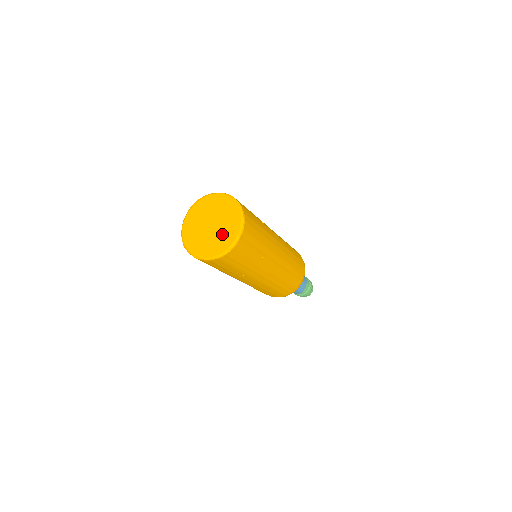
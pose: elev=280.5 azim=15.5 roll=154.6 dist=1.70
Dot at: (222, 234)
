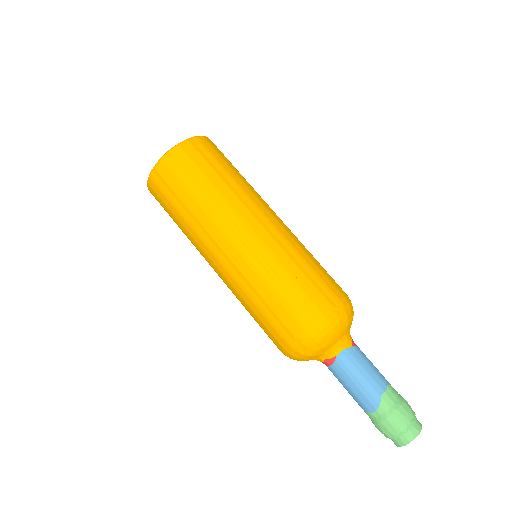
Dot at: occluded
